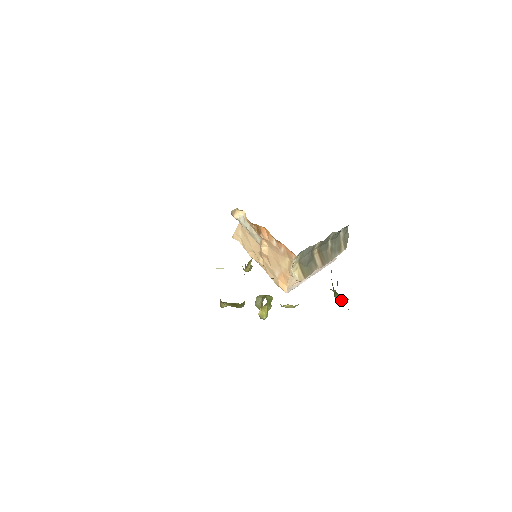
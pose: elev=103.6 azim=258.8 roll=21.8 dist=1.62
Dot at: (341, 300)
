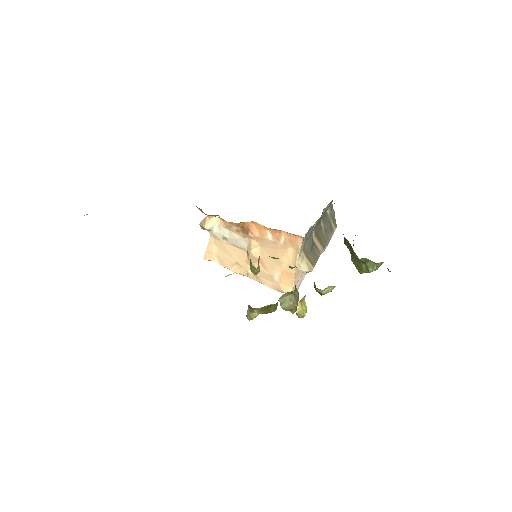
Dot at: (375, 267)
